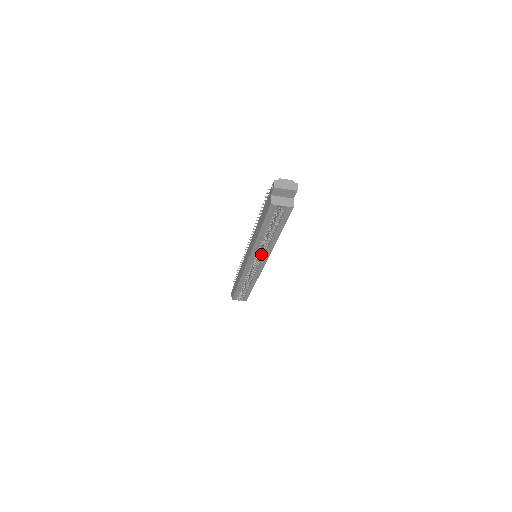
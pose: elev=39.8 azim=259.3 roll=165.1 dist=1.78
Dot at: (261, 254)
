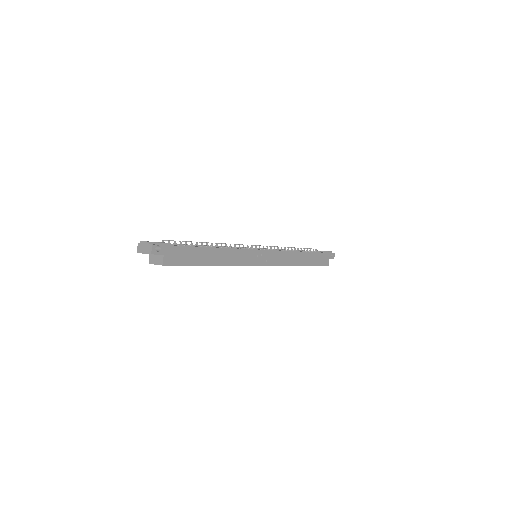
Dot at: occluded
